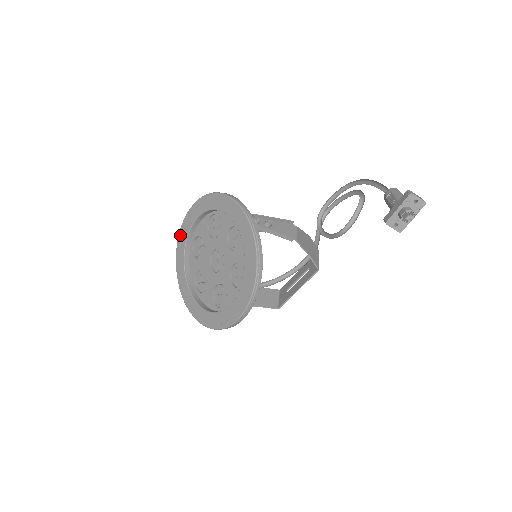
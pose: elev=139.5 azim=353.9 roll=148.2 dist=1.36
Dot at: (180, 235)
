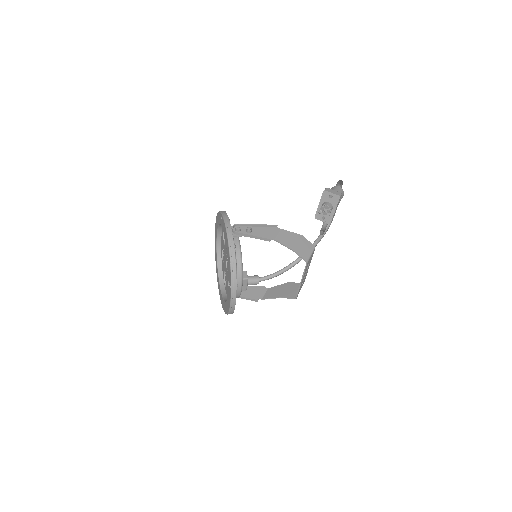
Dot at: (215, 246)
